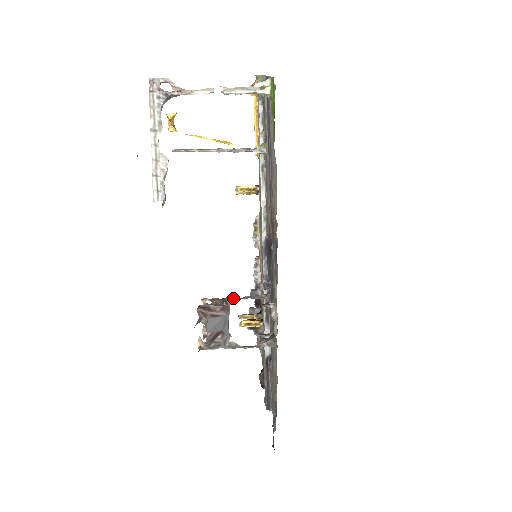
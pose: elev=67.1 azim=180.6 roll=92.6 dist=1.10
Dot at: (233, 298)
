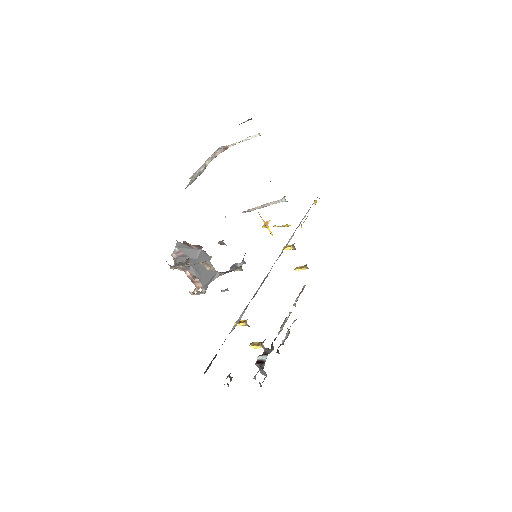
Dot at: (223, 272)
